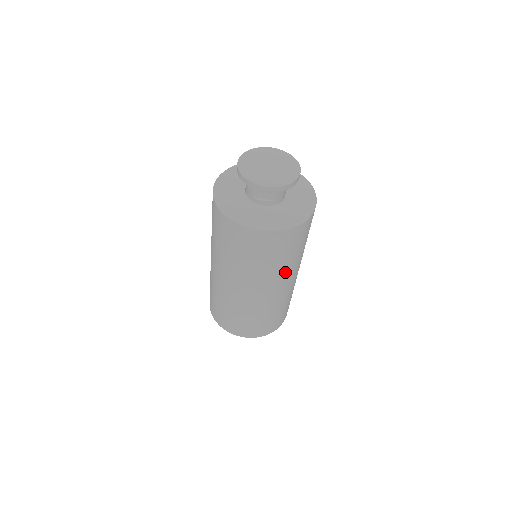
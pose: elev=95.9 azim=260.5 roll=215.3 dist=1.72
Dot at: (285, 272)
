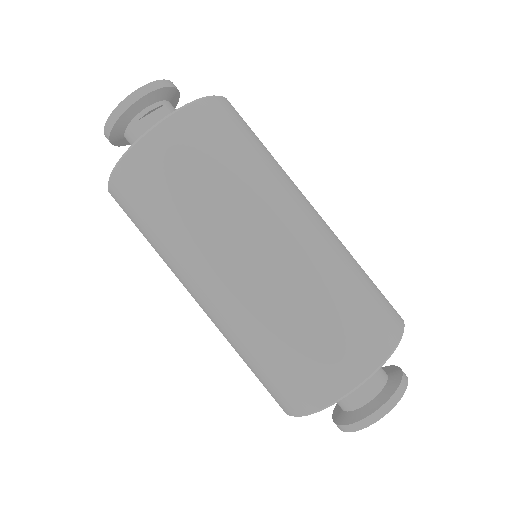
Dot at: (285, 180)
